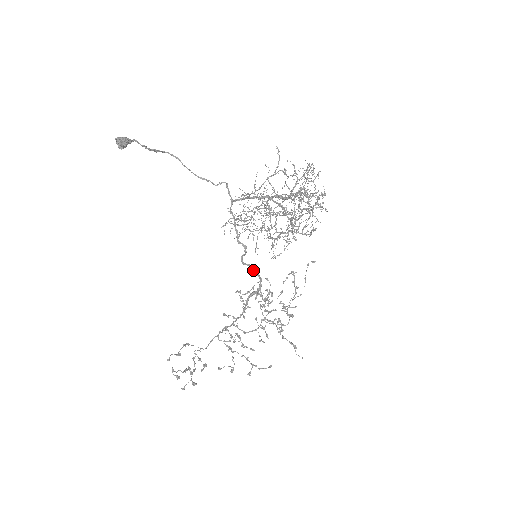
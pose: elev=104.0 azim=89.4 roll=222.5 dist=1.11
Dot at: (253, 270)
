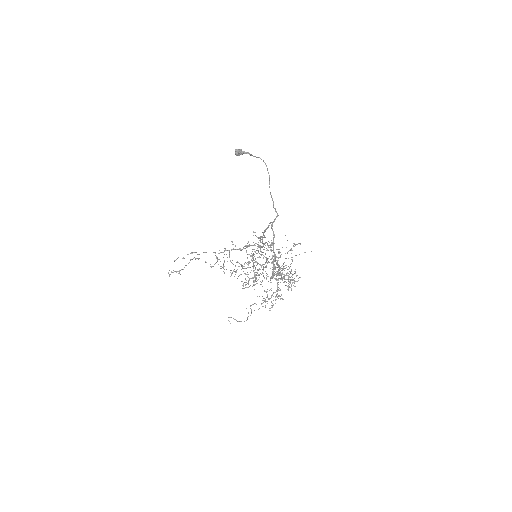
Dot at: occluded
